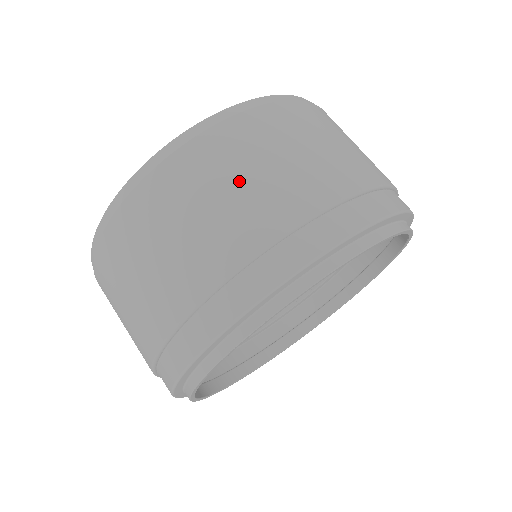
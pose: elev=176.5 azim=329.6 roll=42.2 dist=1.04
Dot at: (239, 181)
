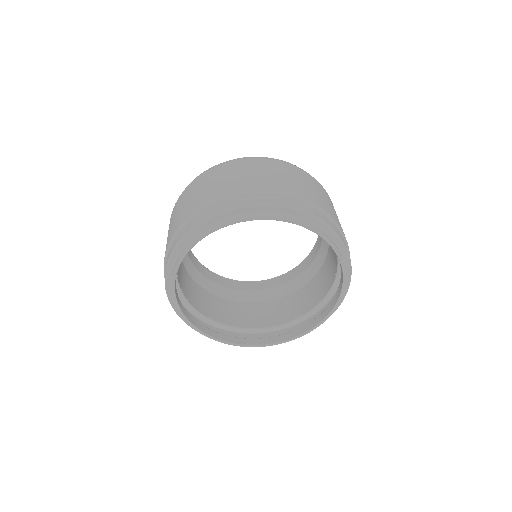
Dot at: (181, 208)
